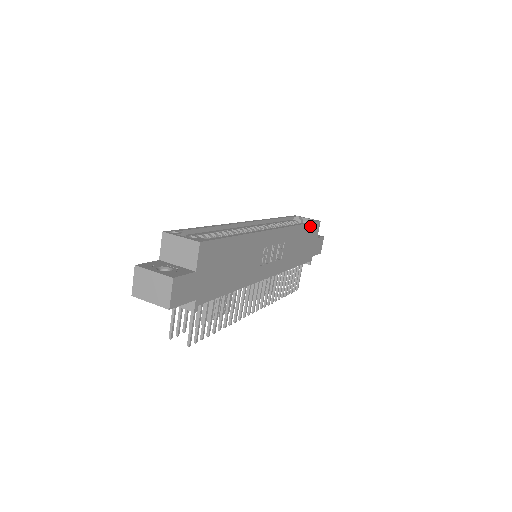
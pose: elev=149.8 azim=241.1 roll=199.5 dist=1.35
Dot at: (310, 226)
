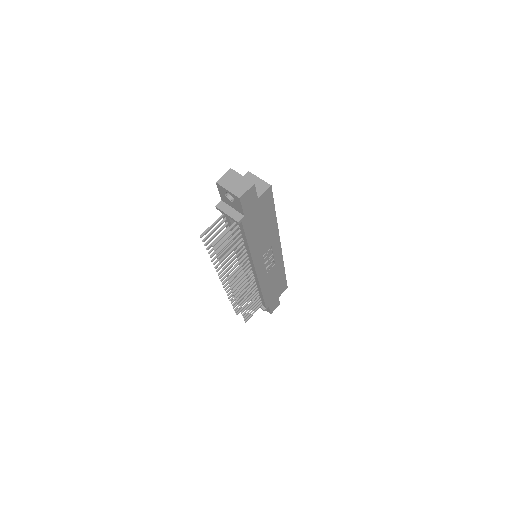
Dot at: (284, 280)
